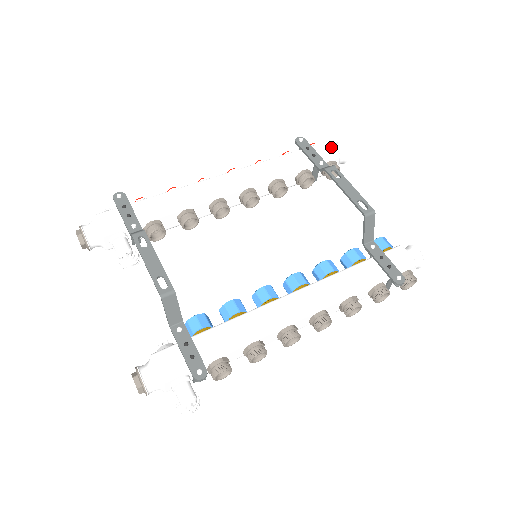
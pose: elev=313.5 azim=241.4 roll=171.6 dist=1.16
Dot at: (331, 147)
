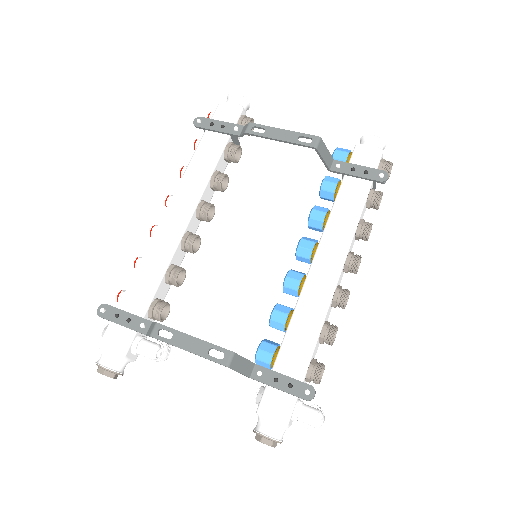
Dot at: (228, 105)
